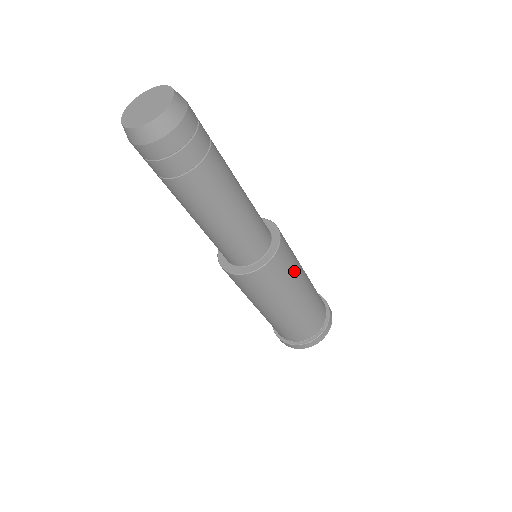
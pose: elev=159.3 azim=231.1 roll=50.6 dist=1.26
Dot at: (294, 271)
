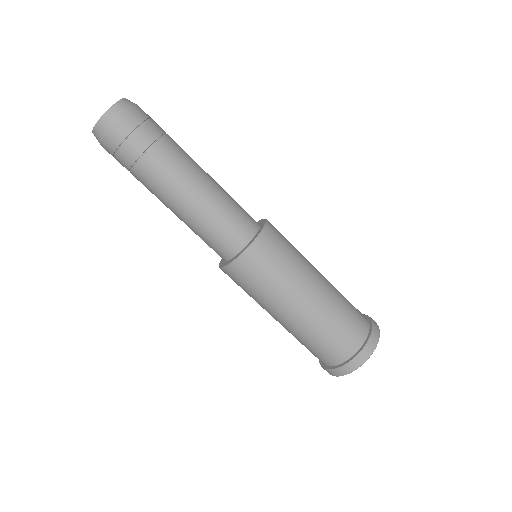
Dot at: (278, 281)
